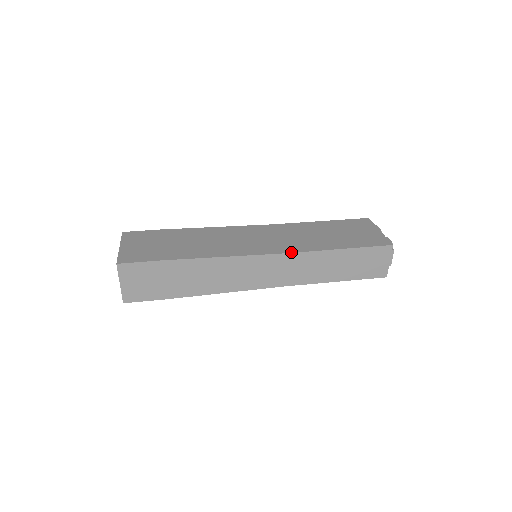
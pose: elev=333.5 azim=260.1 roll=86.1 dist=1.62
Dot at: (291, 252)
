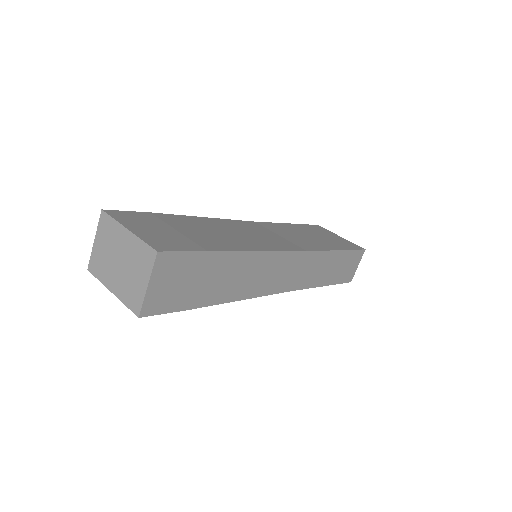
Dot at: (310, 250)
